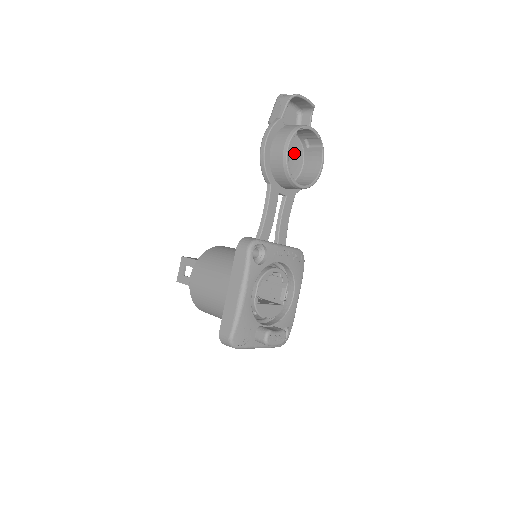
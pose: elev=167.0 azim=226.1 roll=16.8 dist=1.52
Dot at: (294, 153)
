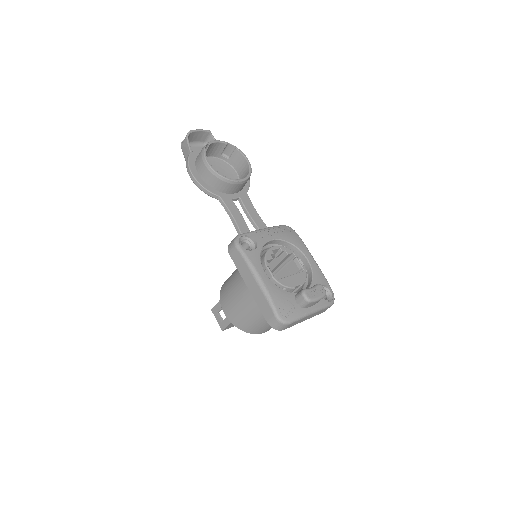
Dot at: (222, 169)
